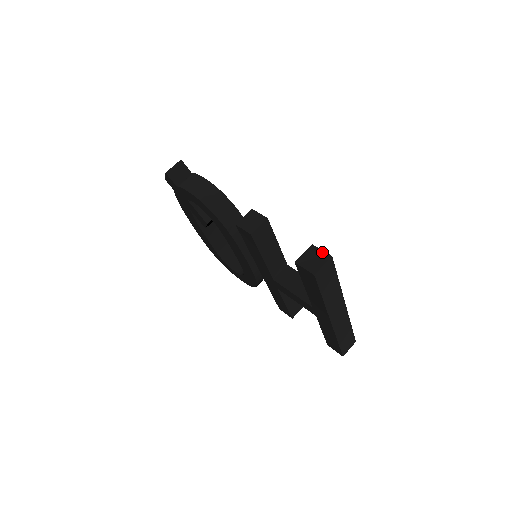
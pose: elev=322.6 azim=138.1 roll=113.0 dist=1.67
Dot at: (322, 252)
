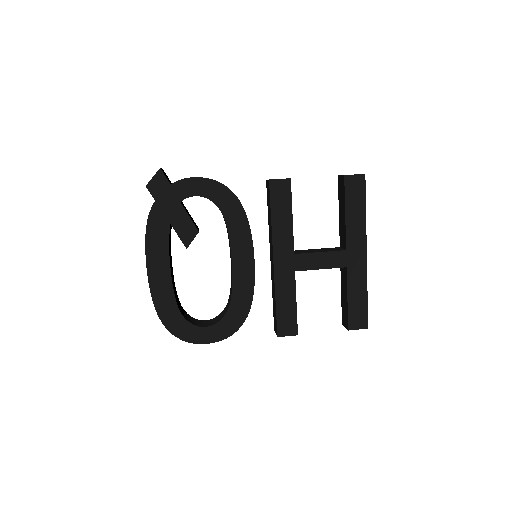
Dot at: occluded
